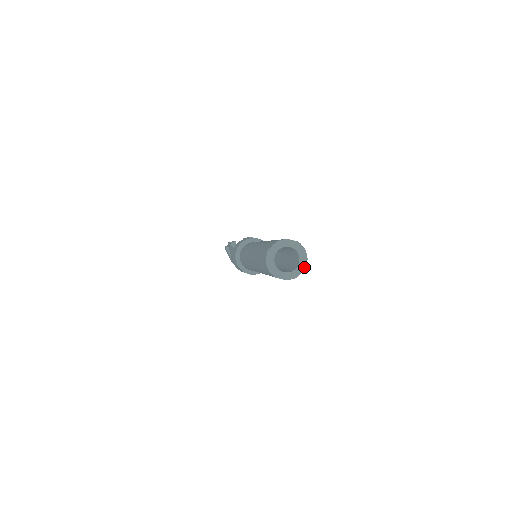
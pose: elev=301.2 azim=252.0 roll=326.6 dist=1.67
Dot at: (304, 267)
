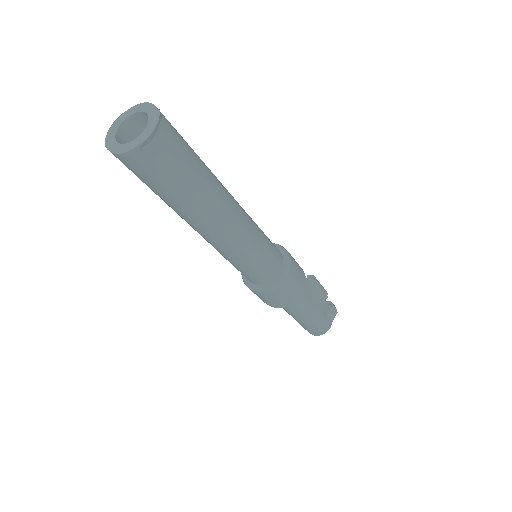
Dot at: (142, 141)
